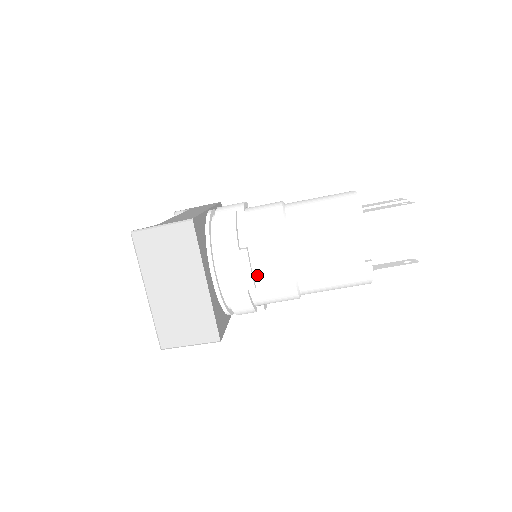
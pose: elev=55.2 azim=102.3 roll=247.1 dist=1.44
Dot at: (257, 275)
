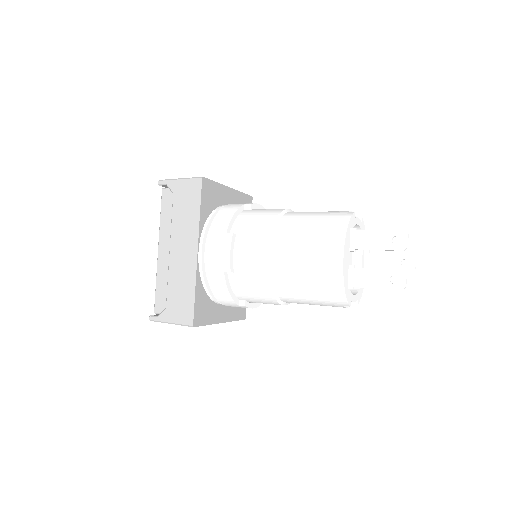
Dot at: occluded
